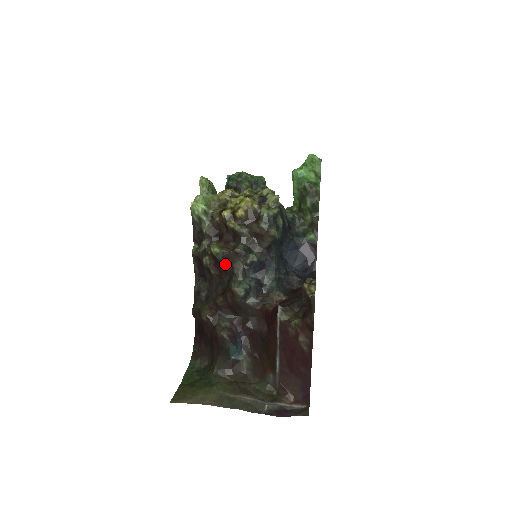
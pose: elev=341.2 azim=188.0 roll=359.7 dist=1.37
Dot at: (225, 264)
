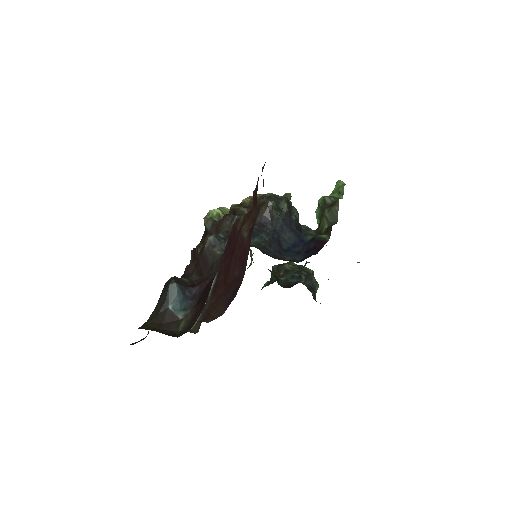
Dot at: (212, 234)
